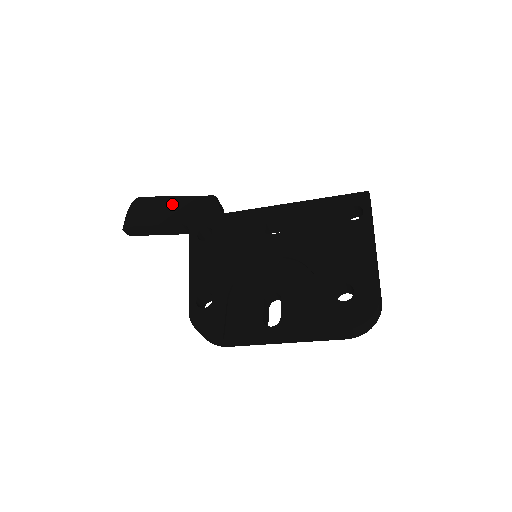
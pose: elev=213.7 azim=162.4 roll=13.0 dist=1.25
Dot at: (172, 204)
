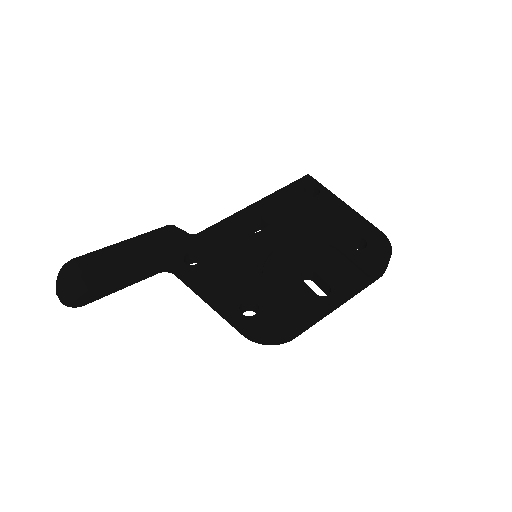
Dot at: (125, 249)
